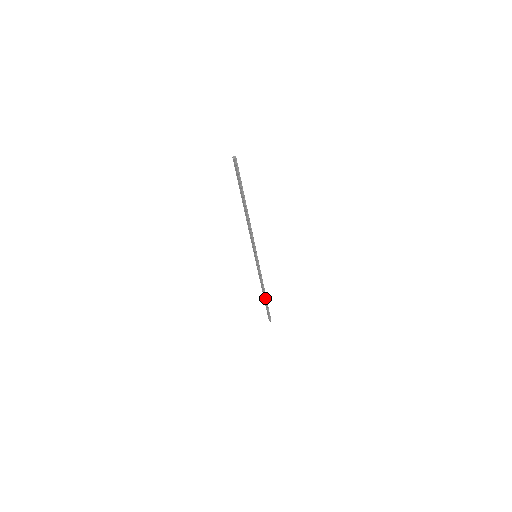
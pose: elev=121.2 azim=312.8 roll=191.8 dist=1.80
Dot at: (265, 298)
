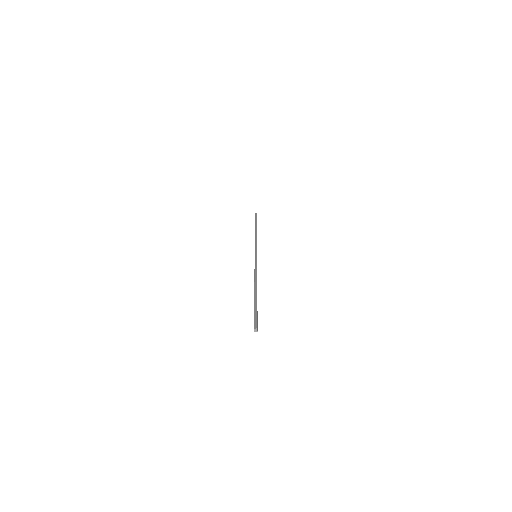
Dot at: occluded
